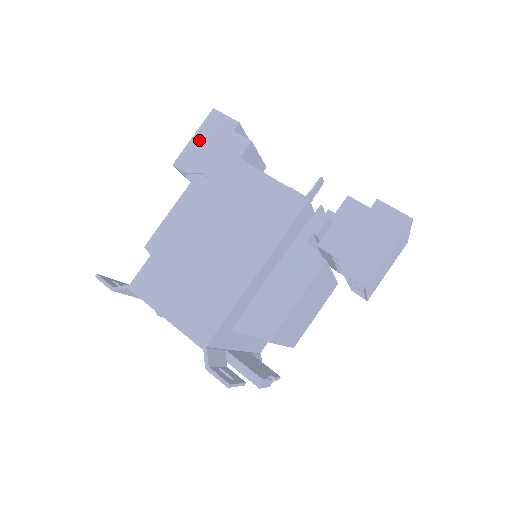
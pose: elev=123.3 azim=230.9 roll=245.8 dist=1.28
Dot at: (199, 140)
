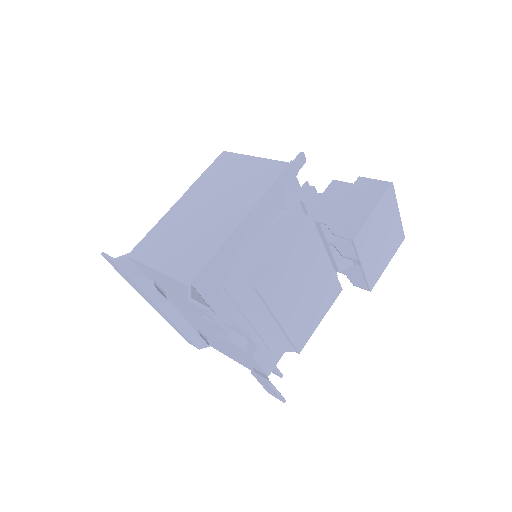
Dot at: occluded
